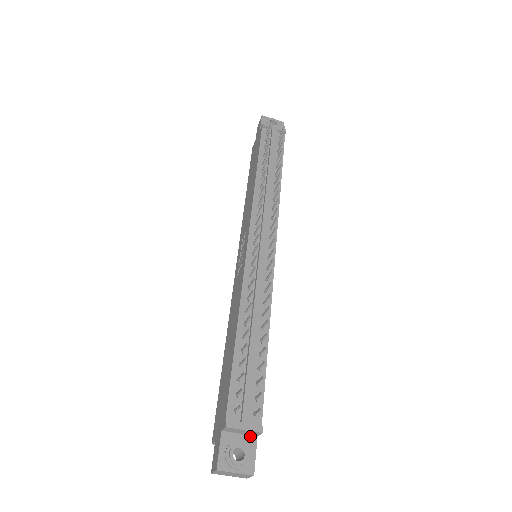
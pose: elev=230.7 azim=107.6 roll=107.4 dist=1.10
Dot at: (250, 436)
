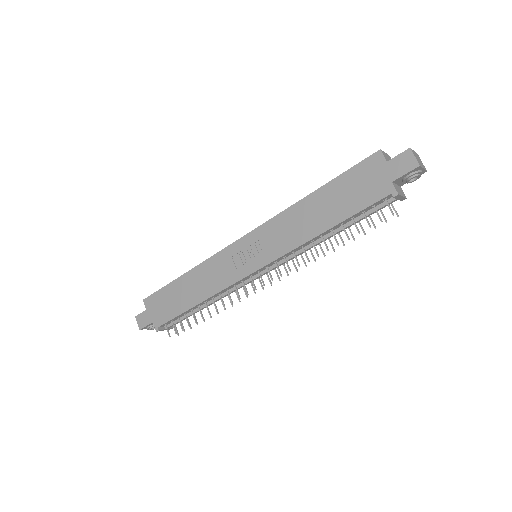
Dot at: occluded
